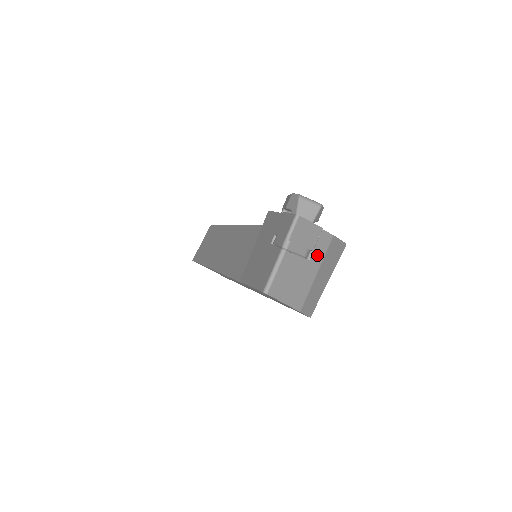
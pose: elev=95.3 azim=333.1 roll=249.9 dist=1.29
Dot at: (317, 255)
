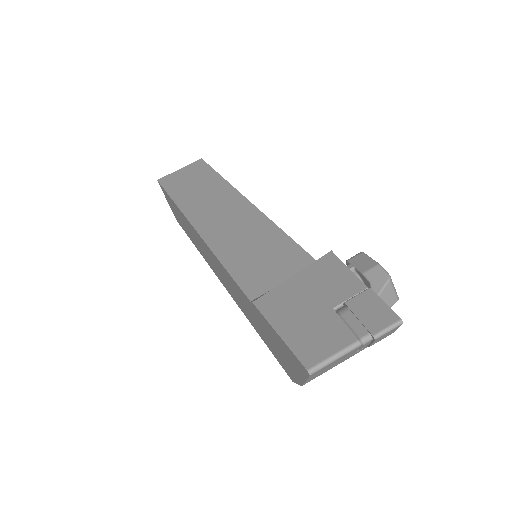
Dot at: (363, 348)
